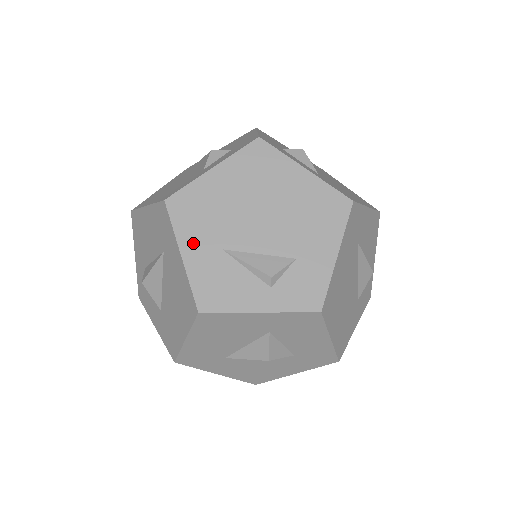
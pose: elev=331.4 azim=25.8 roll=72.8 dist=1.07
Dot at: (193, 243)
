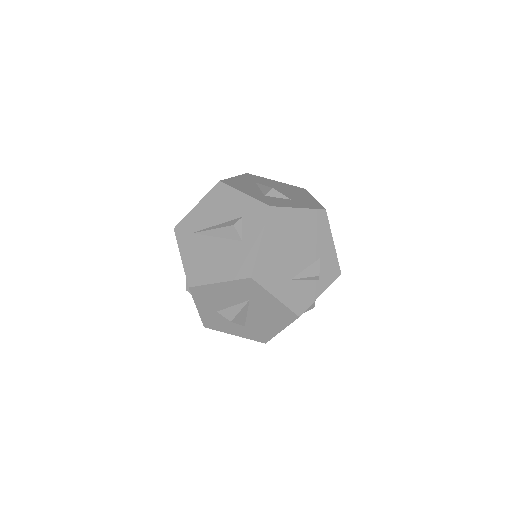
Dot at: (277, 288)
